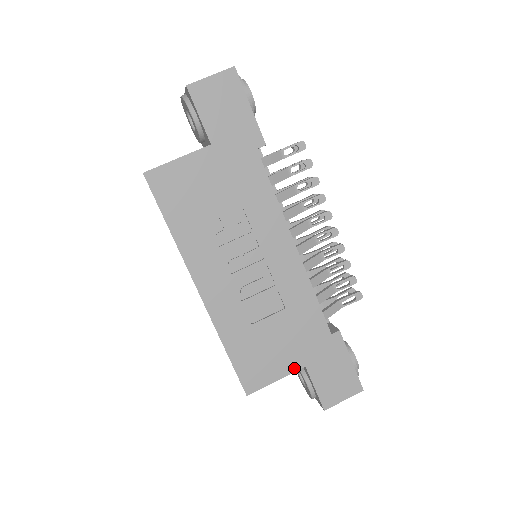
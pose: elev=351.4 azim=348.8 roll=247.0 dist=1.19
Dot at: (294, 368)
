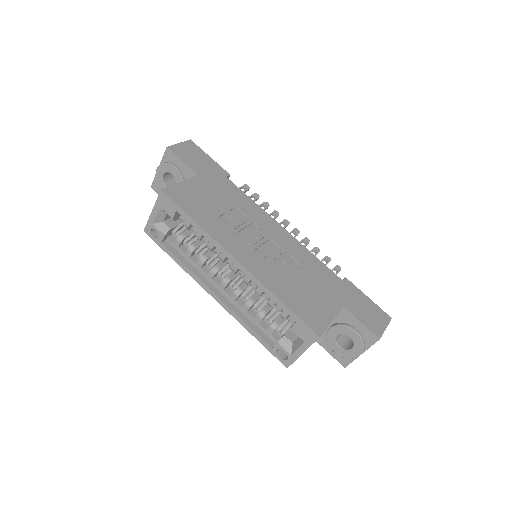
Dot at: (337, 309)
